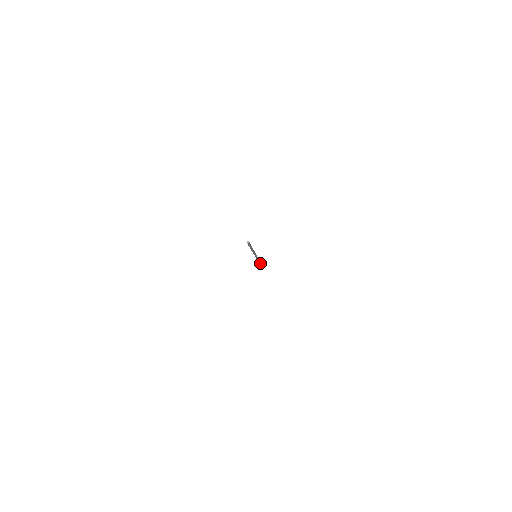
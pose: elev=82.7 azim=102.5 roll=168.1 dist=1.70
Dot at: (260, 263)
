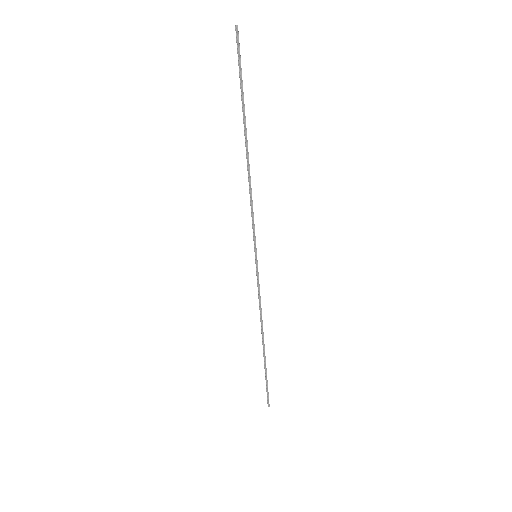
Dot at: (267, 390)
